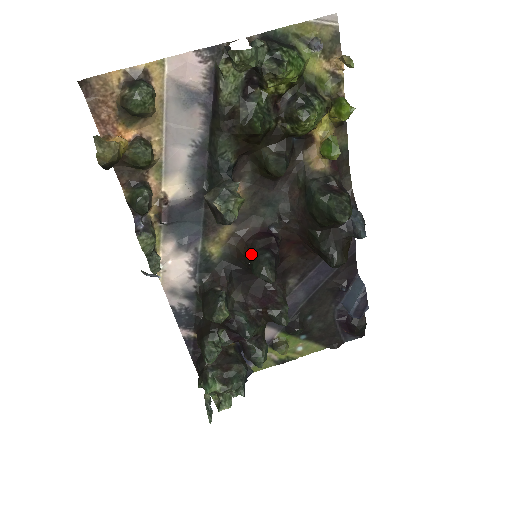
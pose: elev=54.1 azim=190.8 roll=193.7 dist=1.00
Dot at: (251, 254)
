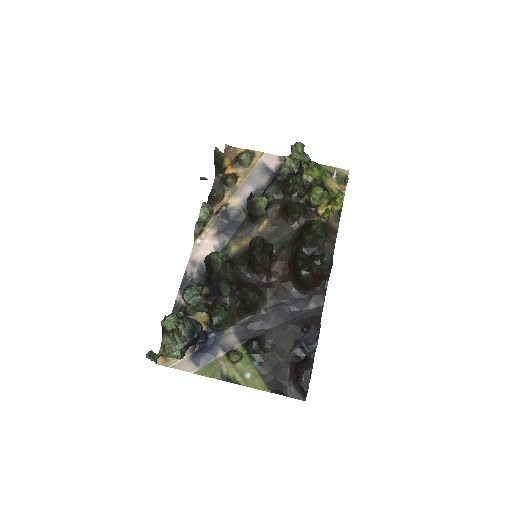
Dot at: occluded
